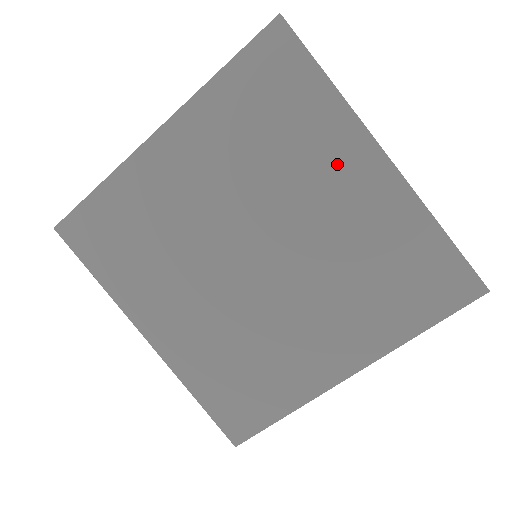
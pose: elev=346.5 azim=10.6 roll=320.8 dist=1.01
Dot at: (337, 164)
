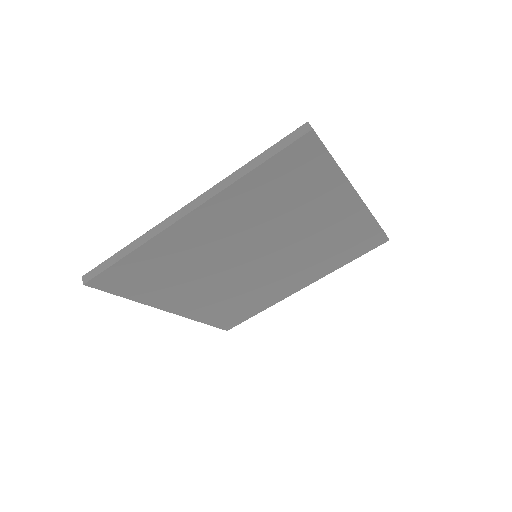
Dot at: (326, 207)
